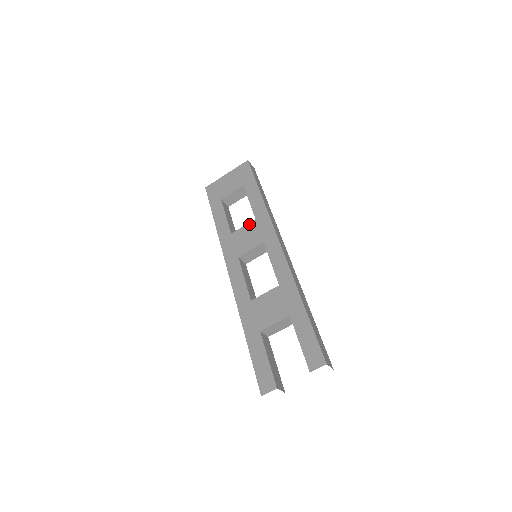
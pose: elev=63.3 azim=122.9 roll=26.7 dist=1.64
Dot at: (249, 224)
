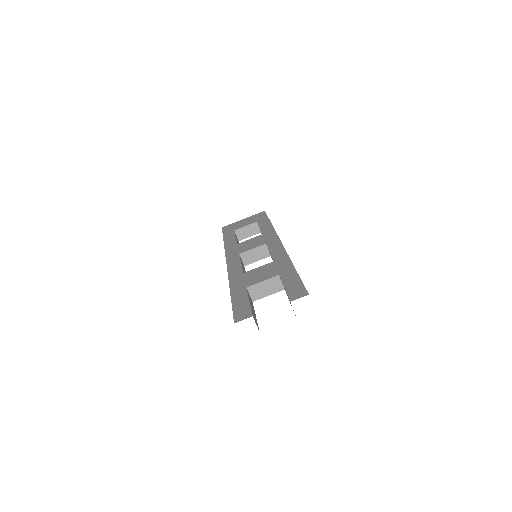
Dot at: (255, 237)
